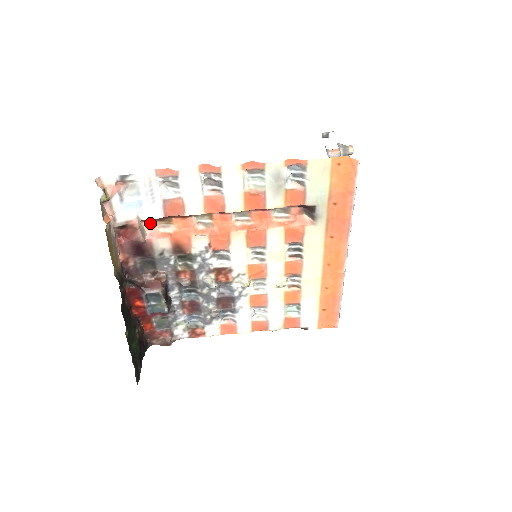
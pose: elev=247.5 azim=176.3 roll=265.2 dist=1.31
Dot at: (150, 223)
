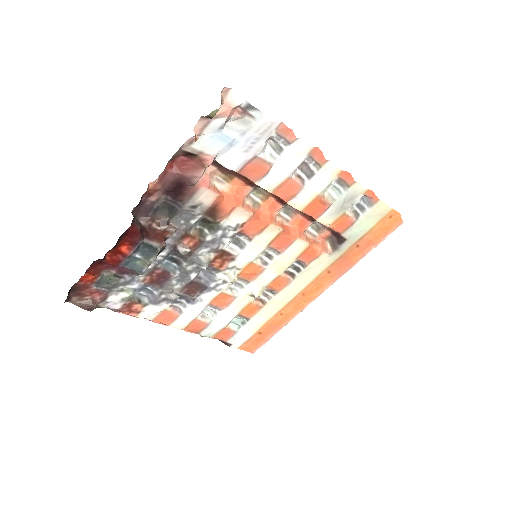
Dot at: (211, 168)
